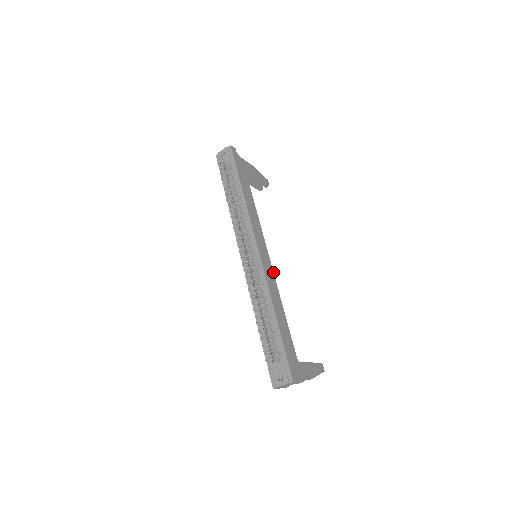
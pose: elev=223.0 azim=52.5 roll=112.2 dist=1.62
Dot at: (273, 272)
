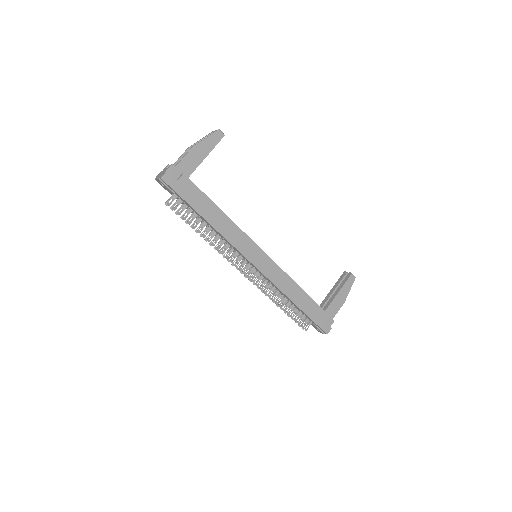
Dot at: (277, 265)
